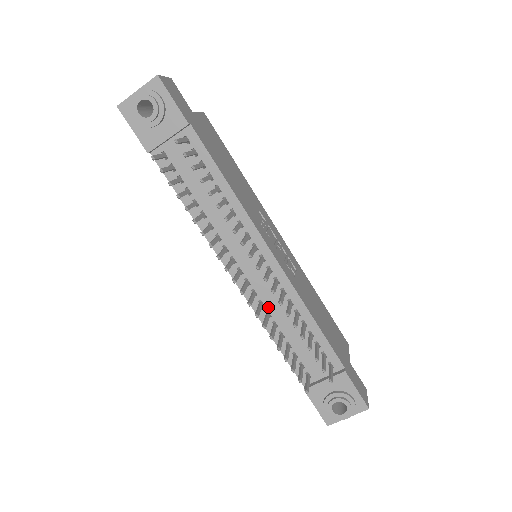
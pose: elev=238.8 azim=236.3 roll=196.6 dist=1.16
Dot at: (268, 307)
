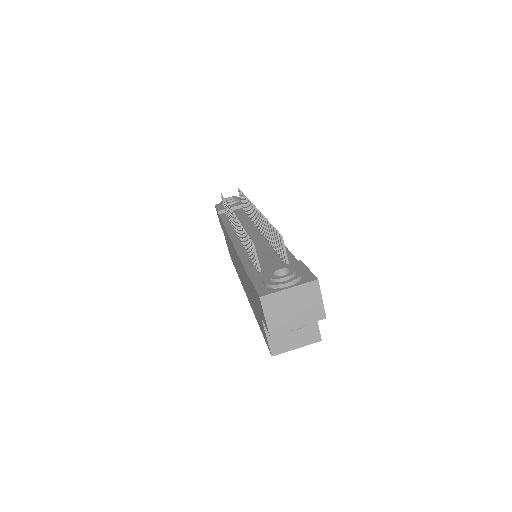
Dot at: occluded
